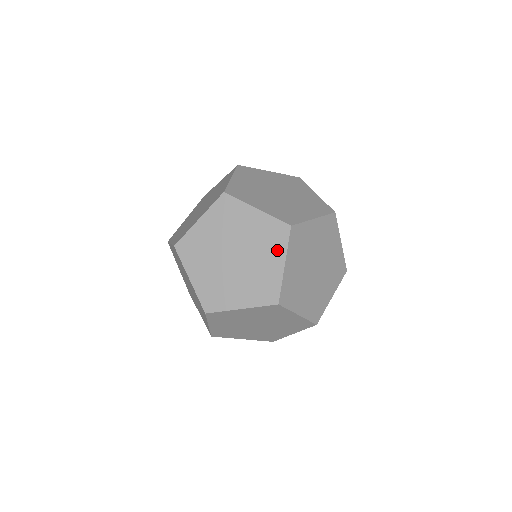
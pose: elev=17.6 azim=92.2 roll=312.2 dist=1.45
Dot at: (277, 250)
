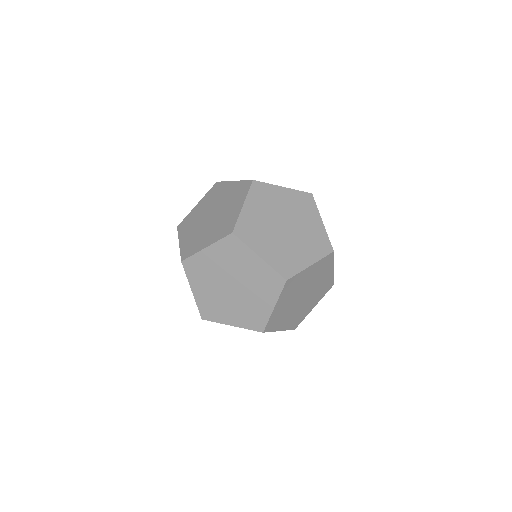
Dot at: occluded
